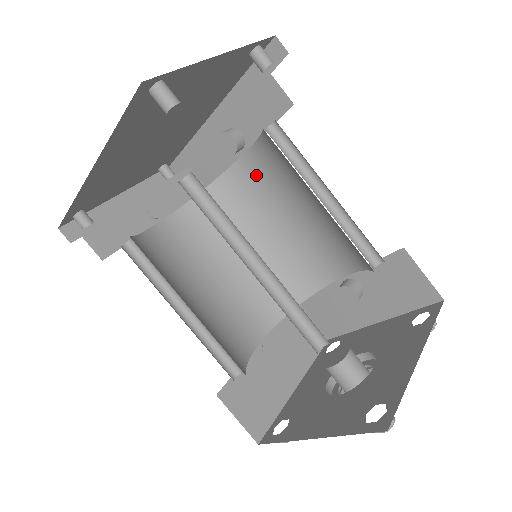
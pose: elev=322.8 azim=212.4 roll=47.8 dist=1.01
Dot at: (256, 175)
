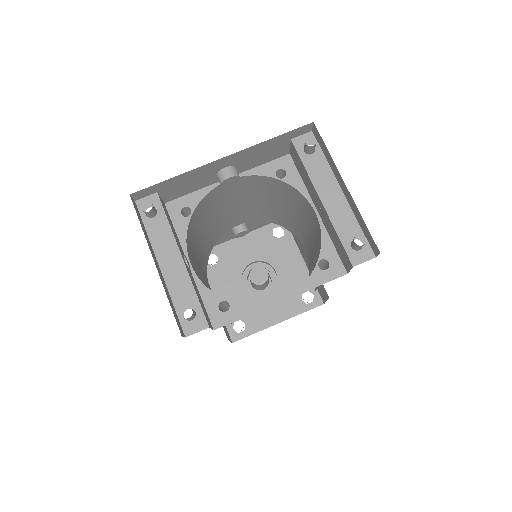
Dot at: (227, 190)
